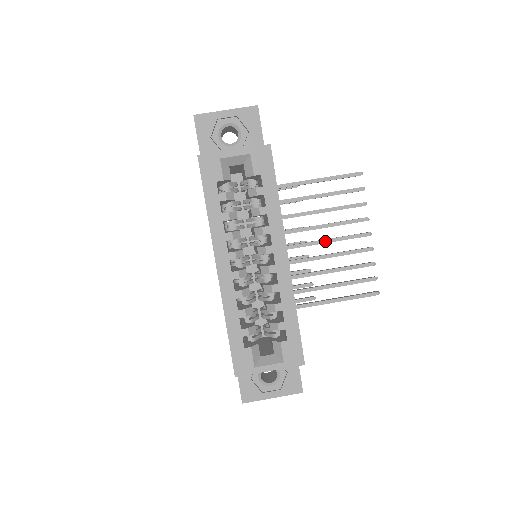
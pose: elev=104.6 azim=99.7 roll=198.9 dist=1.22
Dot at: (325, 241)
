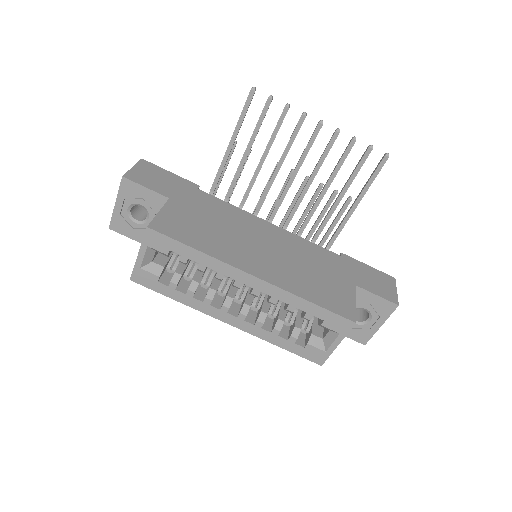
Dot at: (296, 171)
